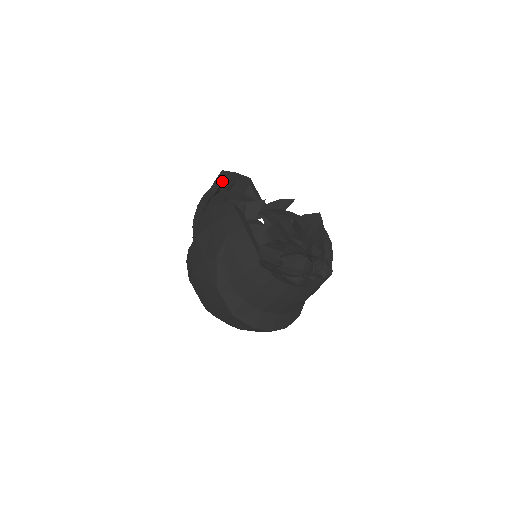
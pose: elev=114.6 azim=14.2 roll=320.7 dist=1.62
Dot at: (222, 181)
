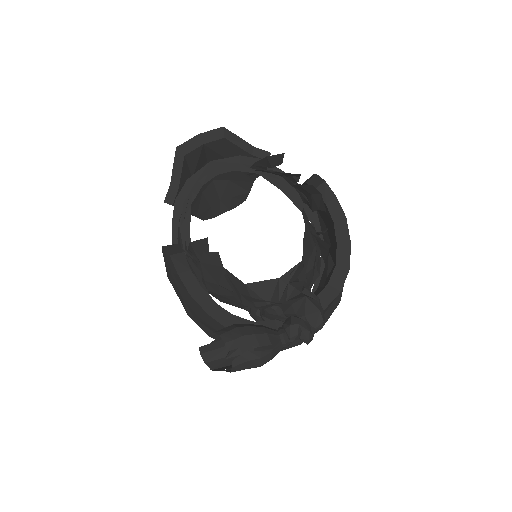
Dot at: (182, 164)
